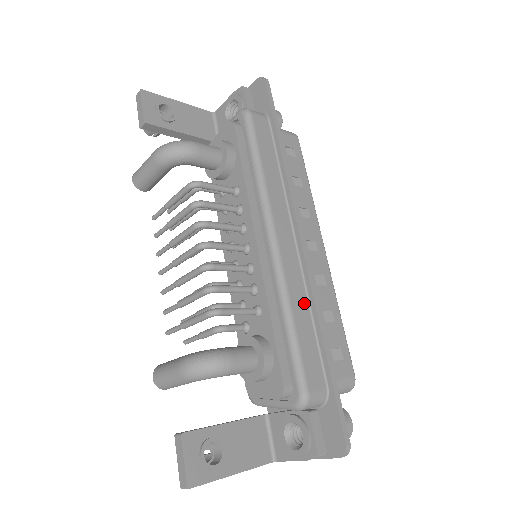
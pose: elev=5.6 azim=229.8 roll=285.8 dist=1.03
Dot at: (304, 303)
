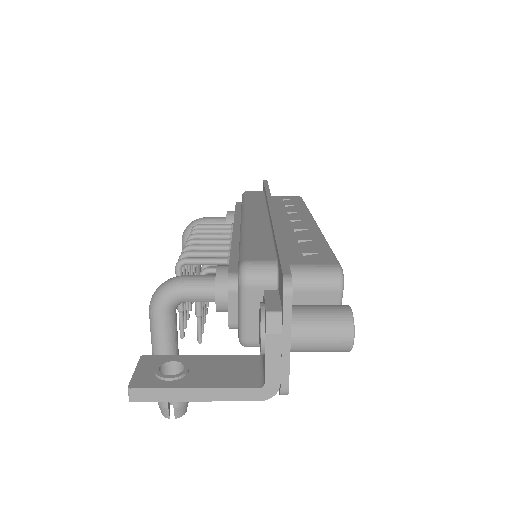
Dot at: (265, 232)
